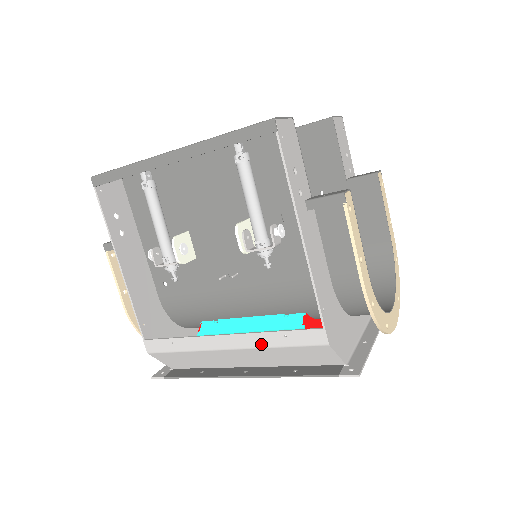
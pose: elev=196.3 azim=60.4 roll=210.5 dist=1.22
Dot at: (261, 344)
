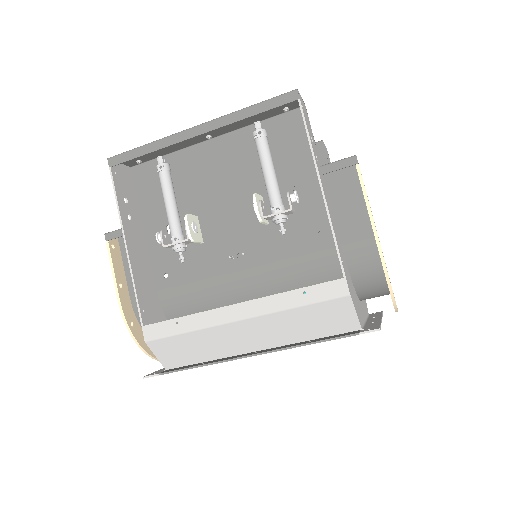
Dot at: (278, 307)
